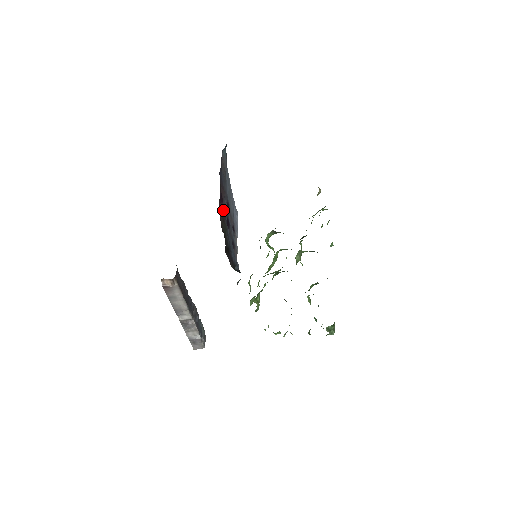
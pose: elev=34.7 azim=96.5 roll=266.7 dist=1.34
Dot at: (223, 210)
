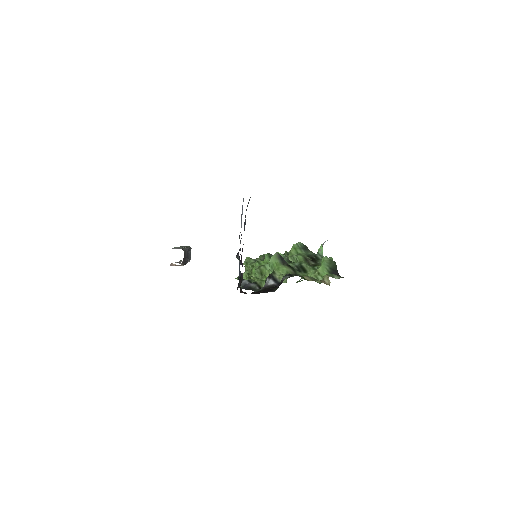
Dot at: (242, 265)
